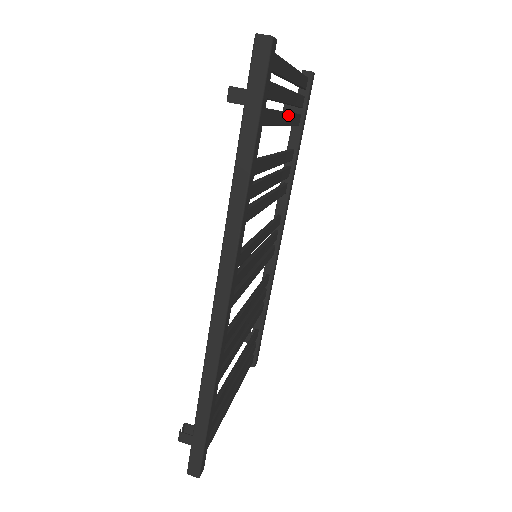
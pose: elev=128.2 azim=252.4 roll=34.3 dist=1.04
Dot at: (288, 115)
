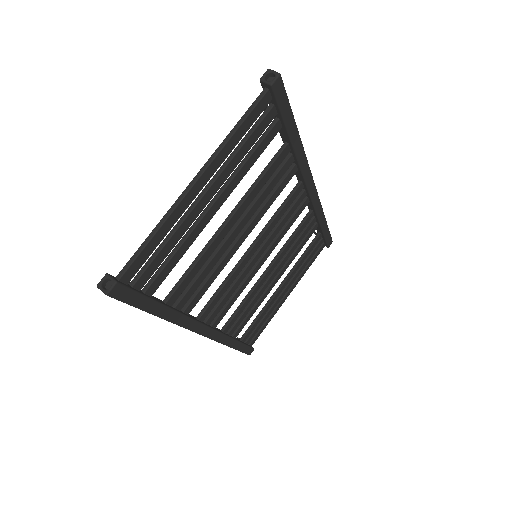
Dot at: (229, 186)
